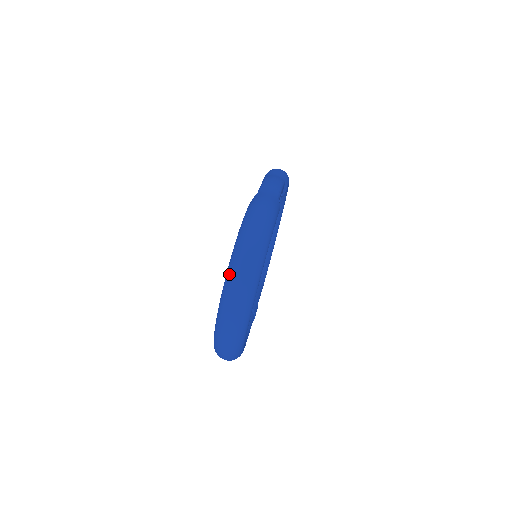
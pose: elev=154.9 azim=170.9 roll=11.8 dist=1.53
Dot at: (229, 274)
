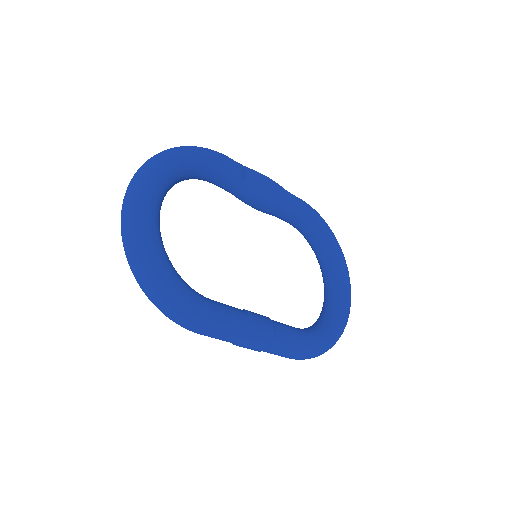
Dot at: occluded
